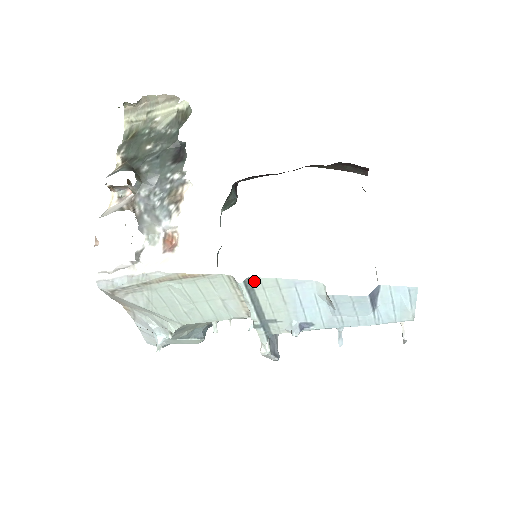
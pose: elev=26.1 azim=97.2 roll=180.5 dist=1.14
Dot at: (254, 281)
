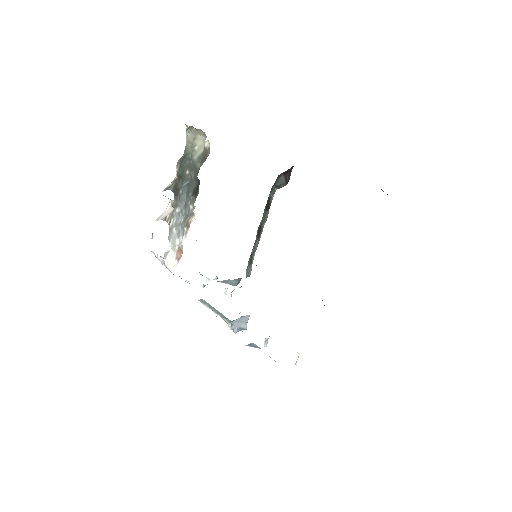
Dot at: (205, 301)
